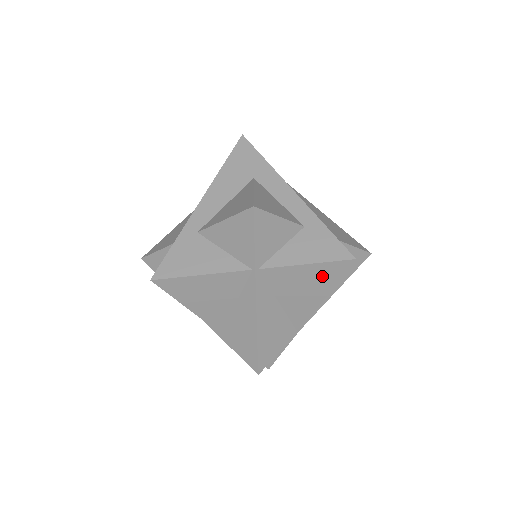
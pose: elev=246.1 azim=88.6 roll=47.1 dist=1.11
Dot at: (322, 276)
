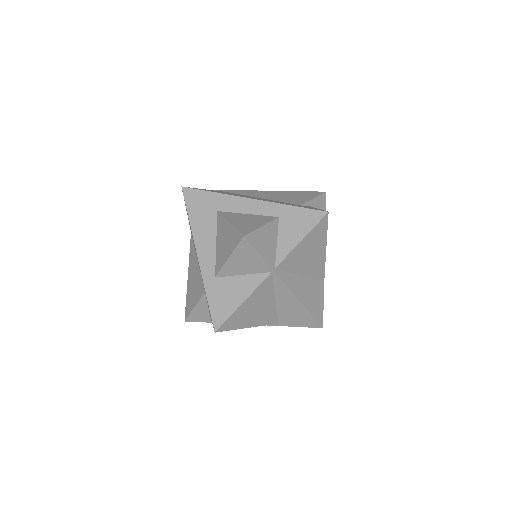
Dot at: (315, 239)
